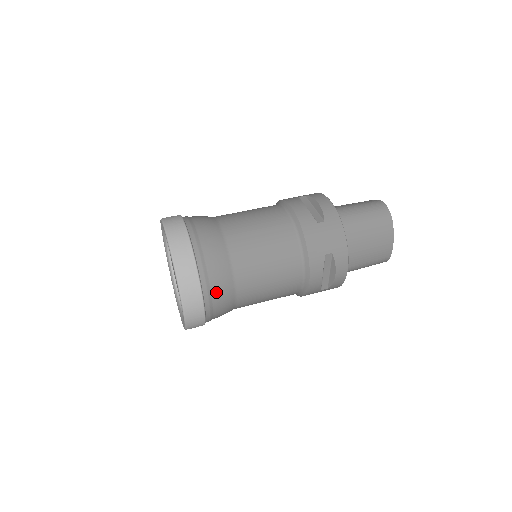
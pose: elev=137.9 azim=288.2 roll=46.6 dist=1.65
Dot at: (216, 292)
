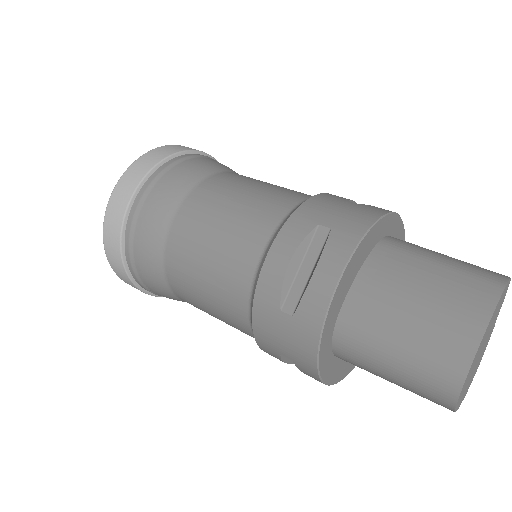
Dot at: (159, 189)
